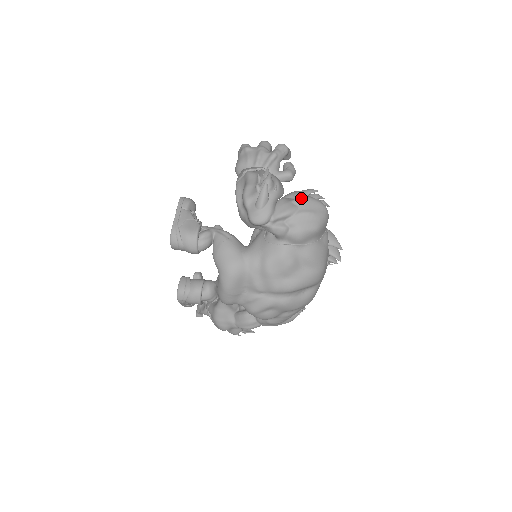
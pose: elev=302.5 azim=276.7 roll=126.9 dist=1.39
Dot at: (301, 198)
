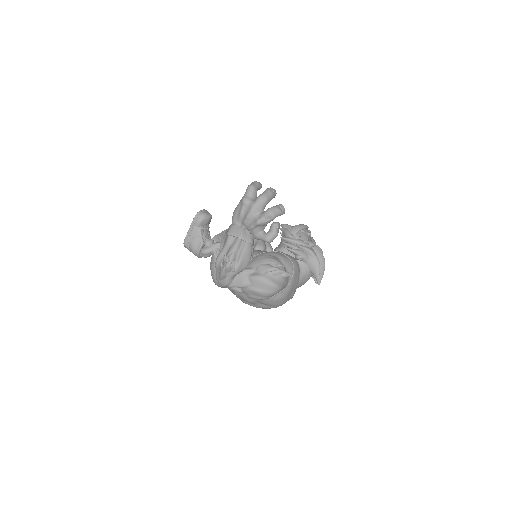
Dot at: (255, 278)
